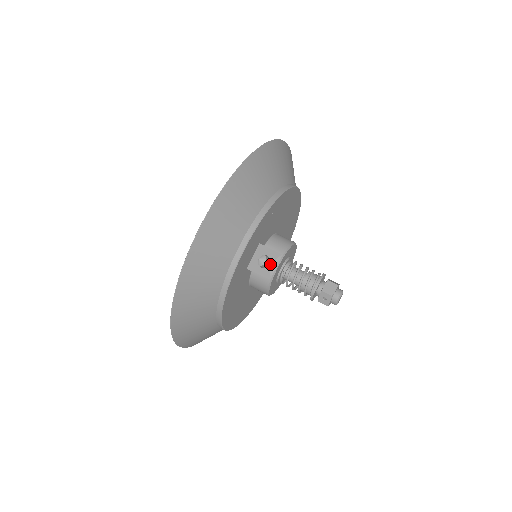
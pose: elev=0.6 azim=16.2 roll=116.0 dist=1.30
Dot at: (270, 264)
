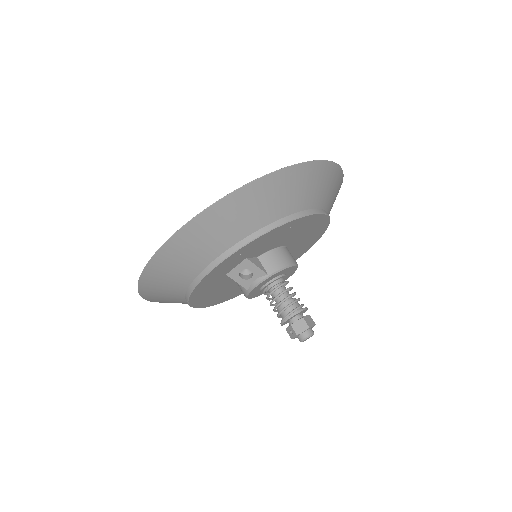
Dot at: (252, 278)
